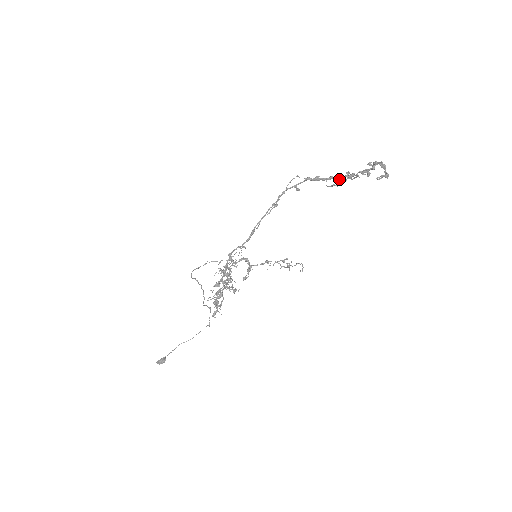
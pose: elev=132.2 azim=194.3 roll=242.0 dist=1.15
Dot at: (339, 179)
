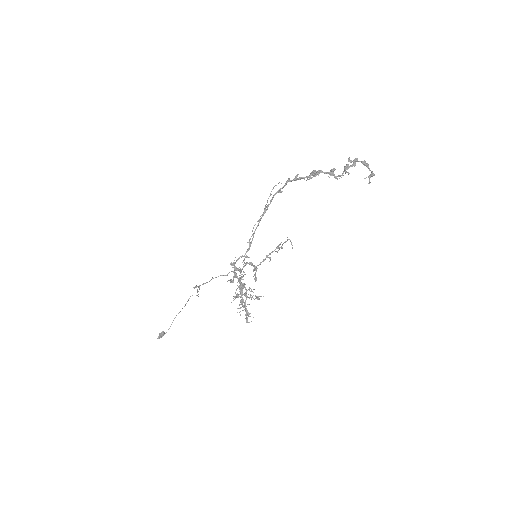
Dot at: (316, 171)
